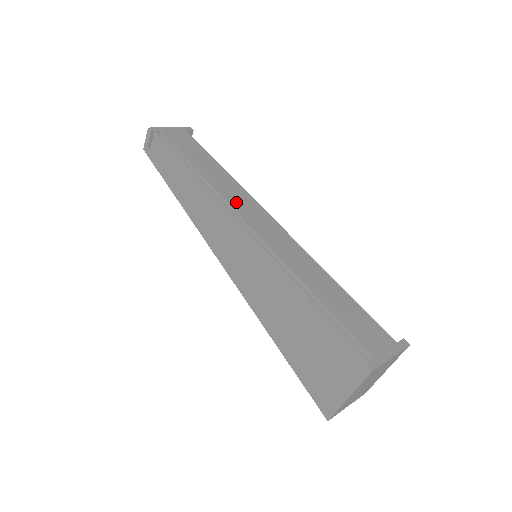
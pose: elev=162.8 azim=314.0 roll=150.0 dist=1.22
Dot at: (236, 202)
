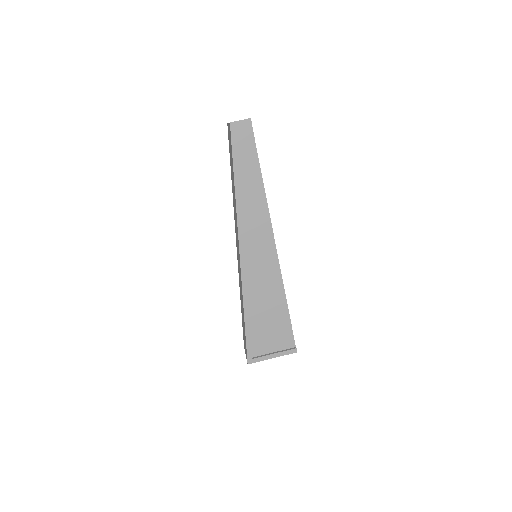
Dot at: occluded
